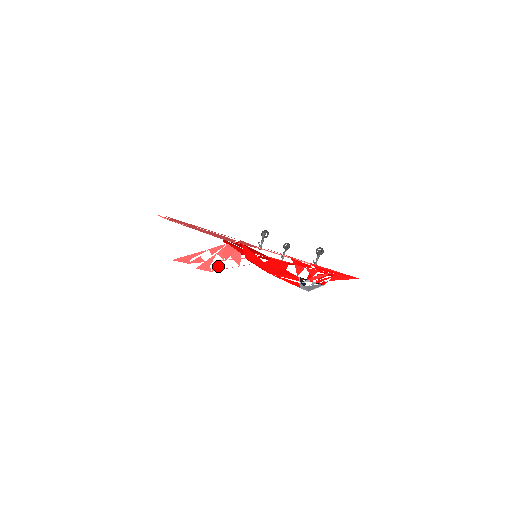
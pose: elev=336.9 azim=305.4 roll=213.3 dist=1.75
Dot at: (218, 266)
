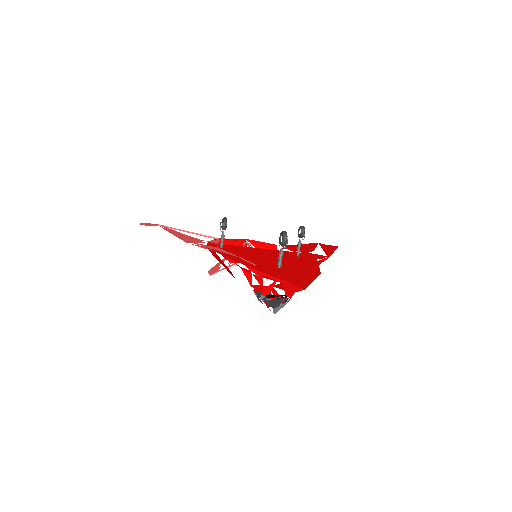
Dot at: occluded
